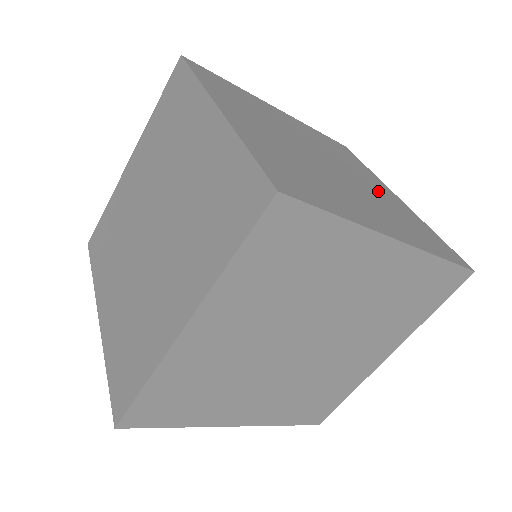
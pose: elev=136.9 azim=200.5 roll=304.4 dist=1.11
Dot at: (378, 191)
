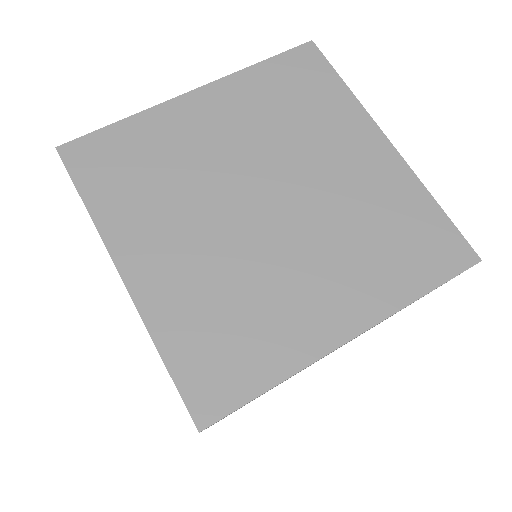
Dot at: occluded
